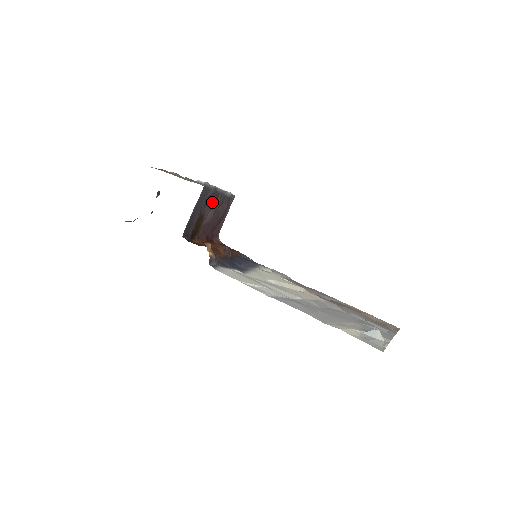
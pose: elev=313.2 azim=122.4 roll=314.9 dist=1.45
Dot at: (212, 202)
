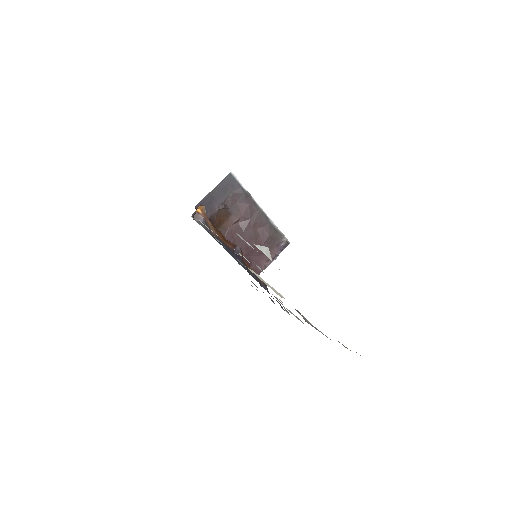
Dot at: (244, 208)
